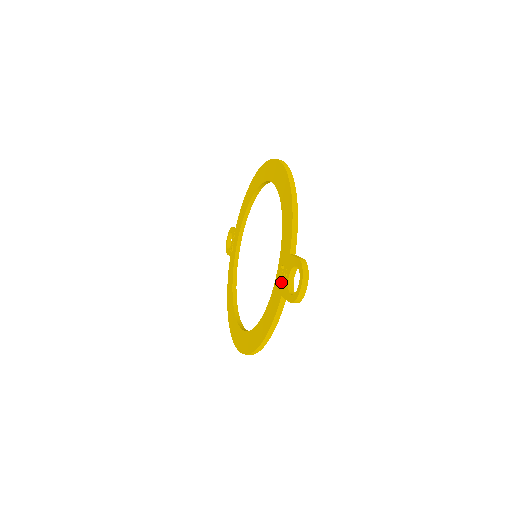
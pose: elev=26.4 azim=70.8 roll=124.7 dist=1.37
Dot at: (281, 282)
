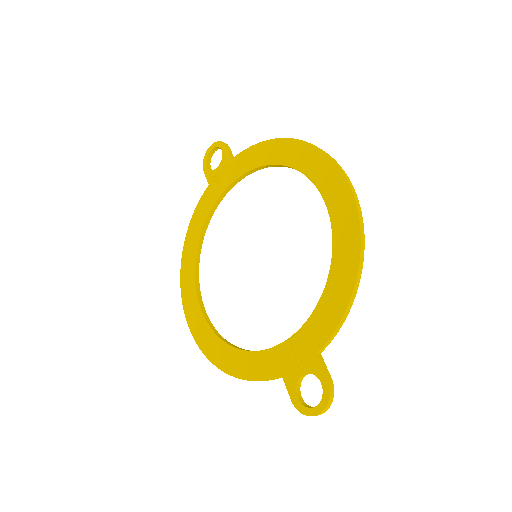
Dot at: (288, 362)
